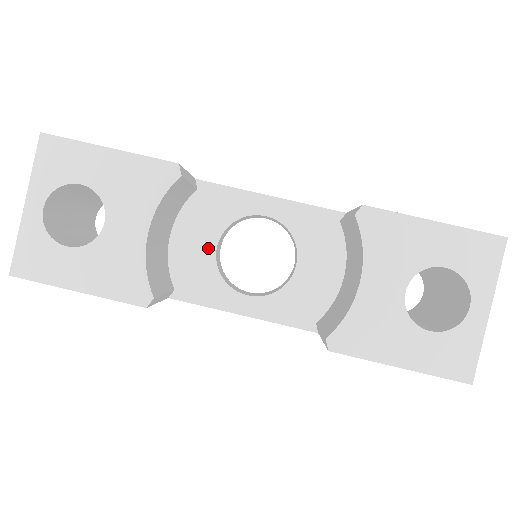
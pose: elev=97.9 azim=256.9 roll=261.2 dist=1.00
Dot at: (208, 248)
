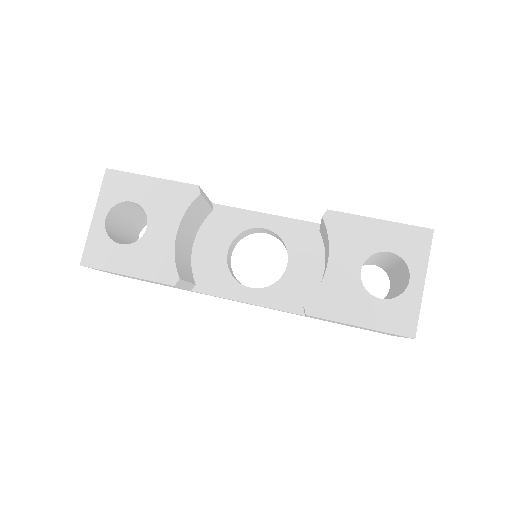
Dot at: (221, 253)
